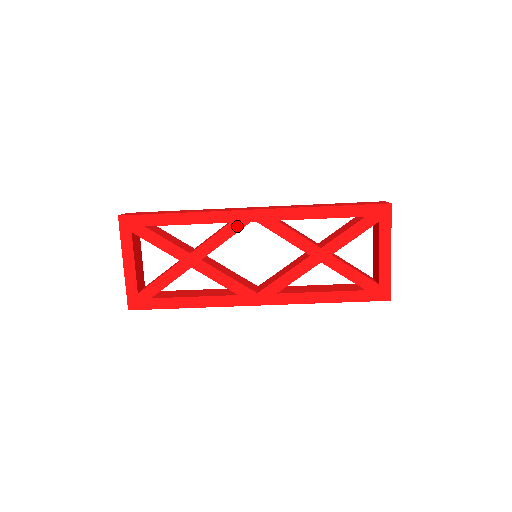
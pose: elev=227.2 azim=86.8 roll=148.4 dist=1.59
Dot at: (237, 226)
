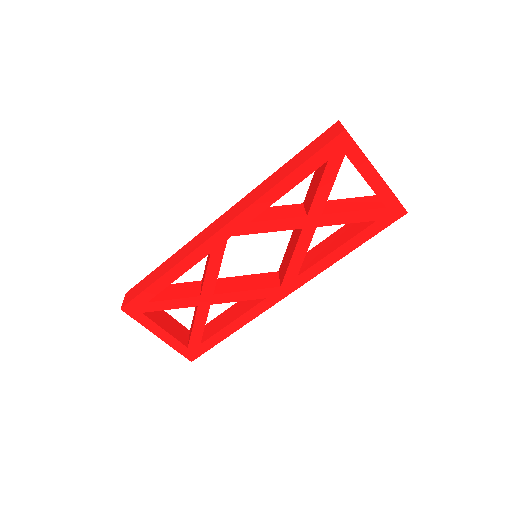
Dot at: (219, 251)
